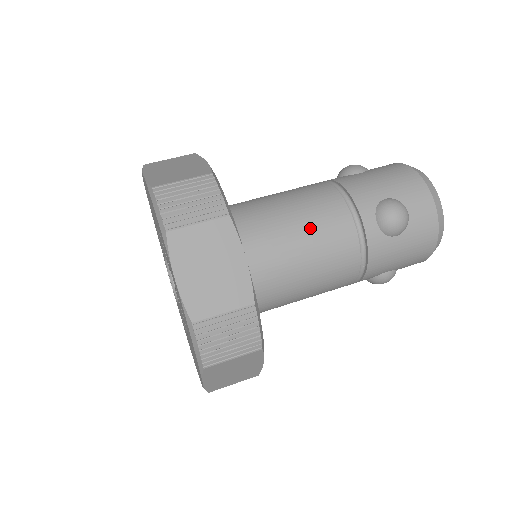
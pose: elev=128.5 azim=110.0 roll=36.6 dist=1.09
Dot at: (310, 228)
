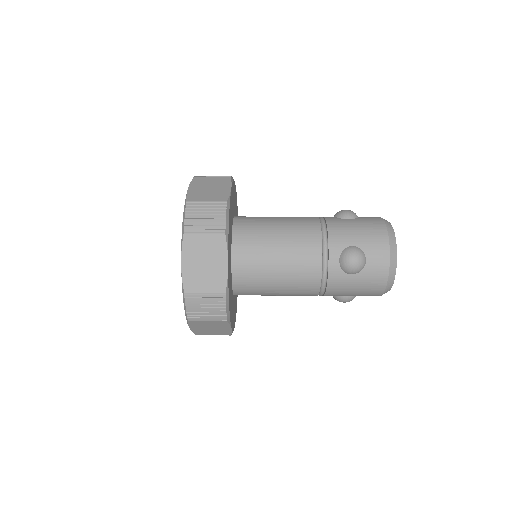
Dot at: (289, 252)
